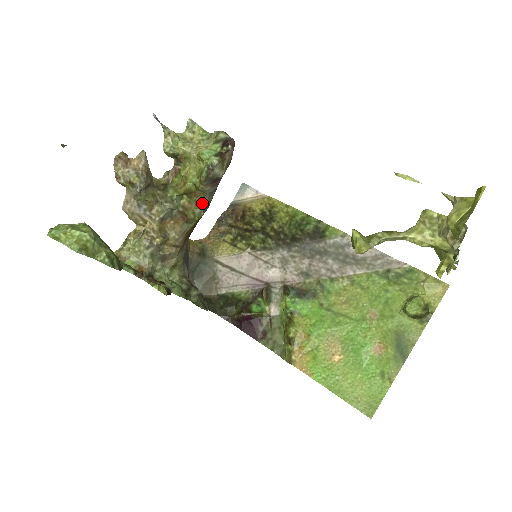
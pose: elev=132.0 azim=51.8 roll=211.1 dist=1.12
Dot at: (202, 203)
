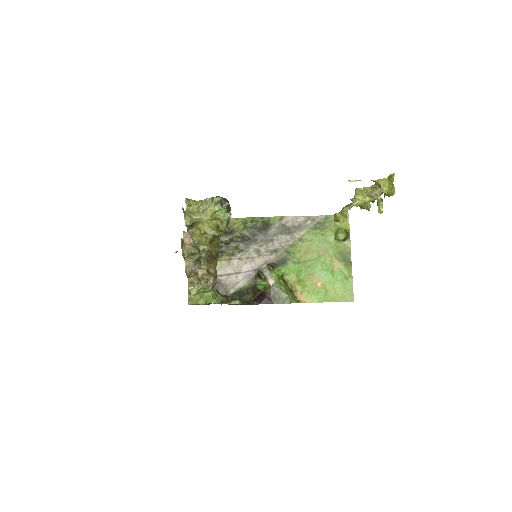
Dot at: (217, 243)
